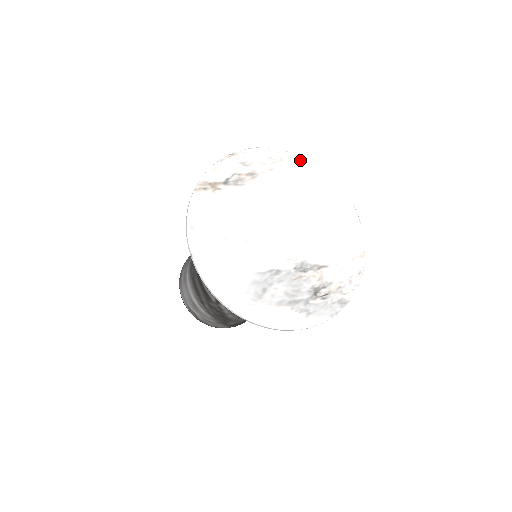
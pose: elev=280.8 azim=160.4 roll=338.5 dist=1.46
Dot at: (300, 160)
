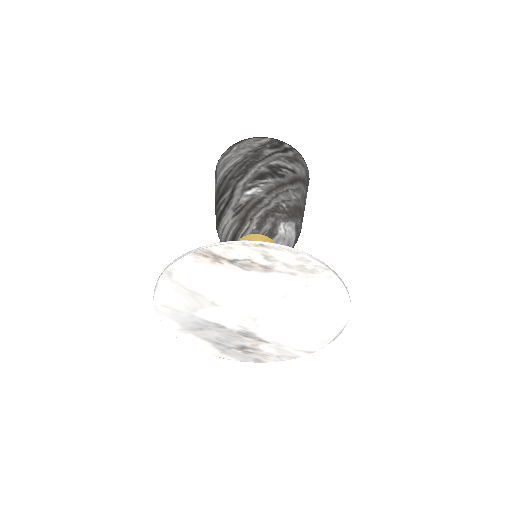
Dot at: (333, 281)
